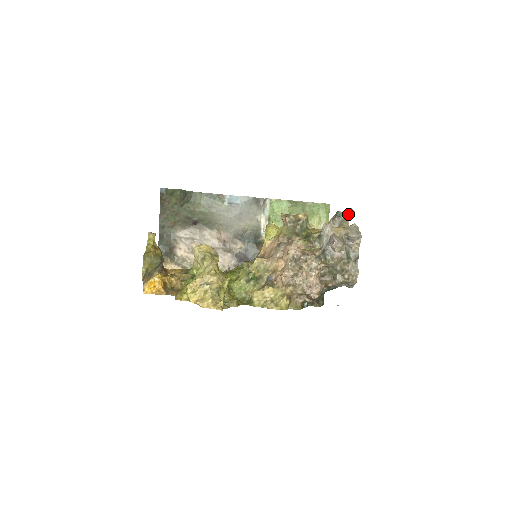
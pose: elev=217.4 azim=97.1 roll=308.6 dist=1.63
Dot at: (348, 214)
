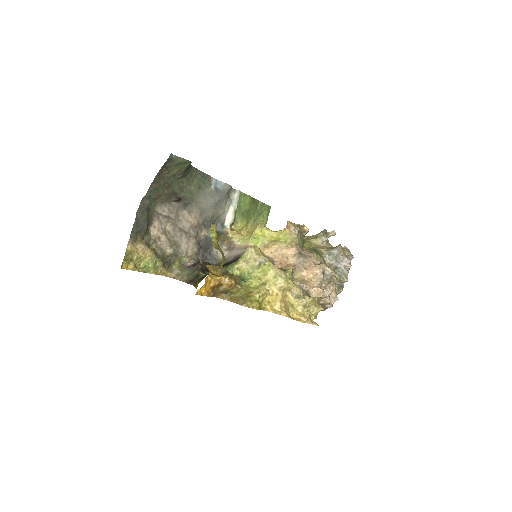
Dot at: (331, 234)
